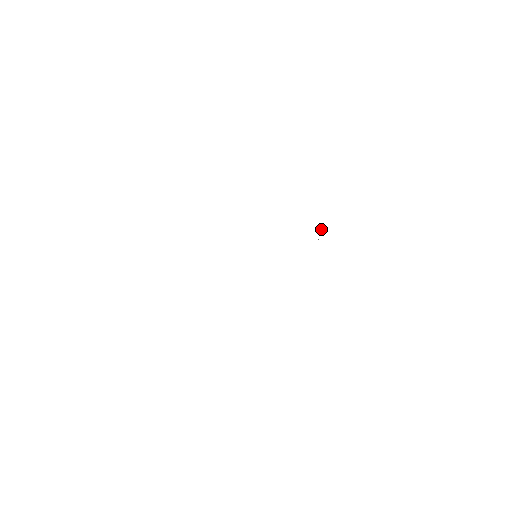
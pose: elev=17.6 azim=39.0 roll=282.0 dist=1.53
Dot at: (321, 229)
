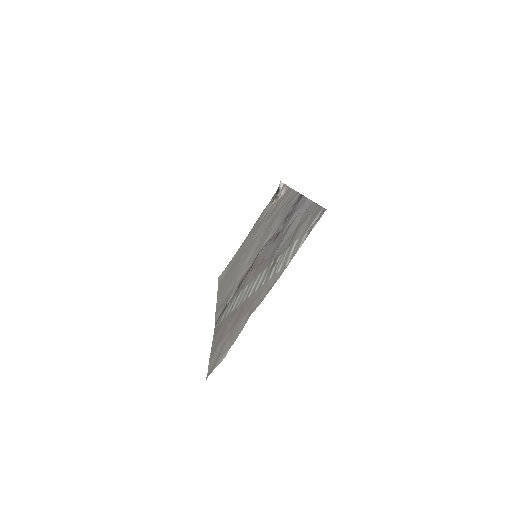
Dot at: (280, 193)
